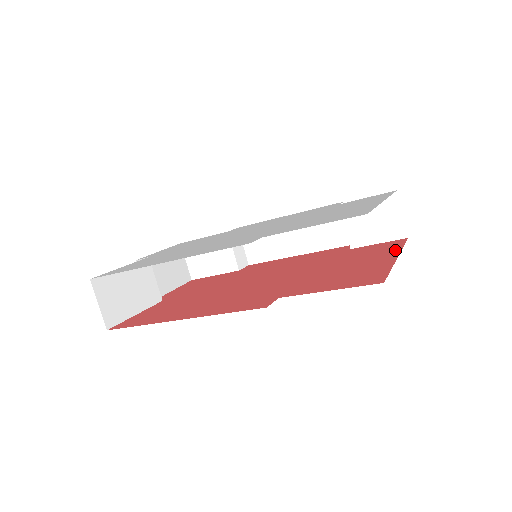
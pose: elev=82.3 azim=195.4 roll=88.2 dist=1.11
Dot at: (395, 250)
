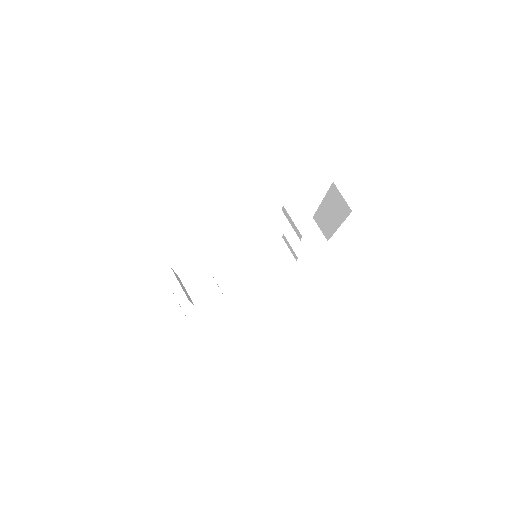
Dot at: occluded
